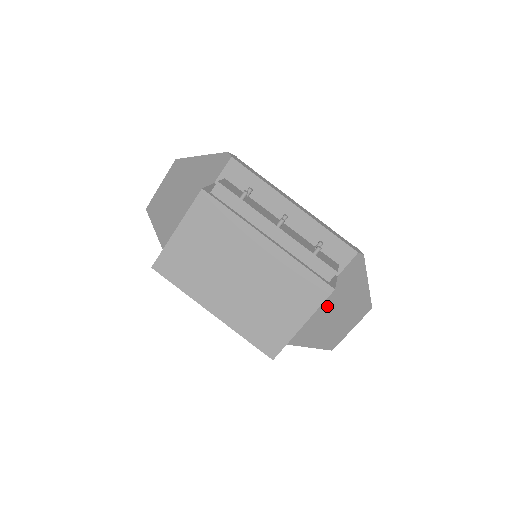
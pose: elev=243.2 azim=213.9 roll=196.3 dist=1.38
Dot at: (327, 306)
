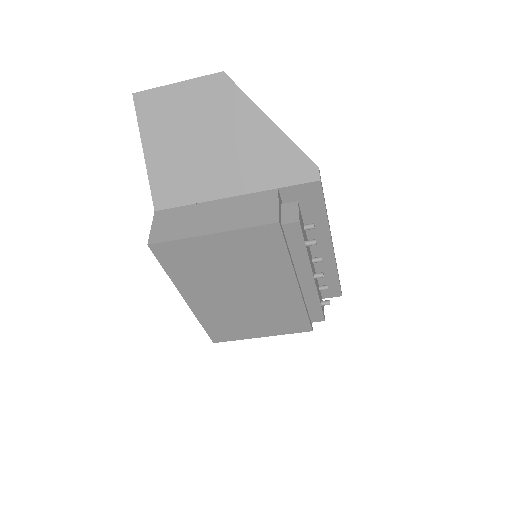
Dot at: occluded
